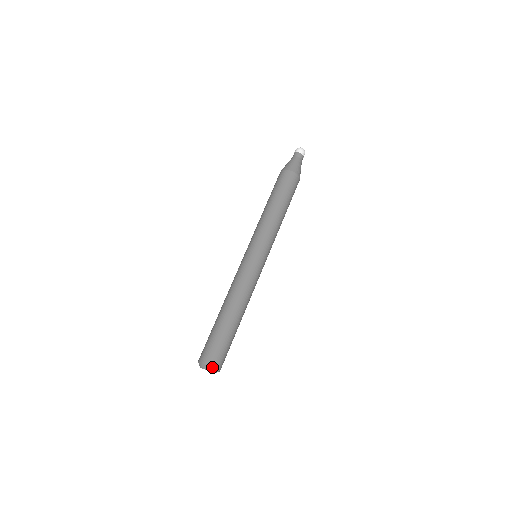
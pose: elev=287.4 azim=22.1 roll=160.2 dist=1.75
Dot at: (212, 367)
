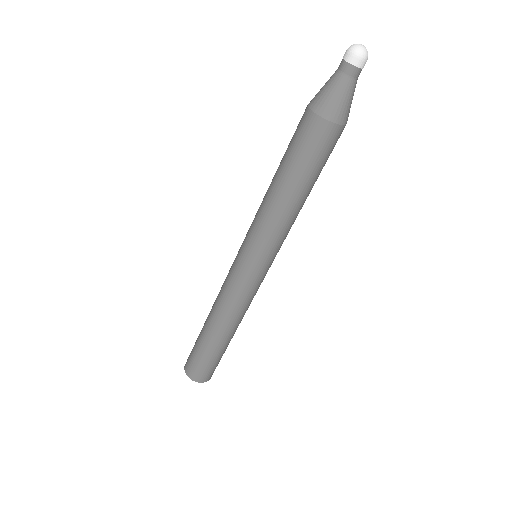
Dot at: (203, 382)
